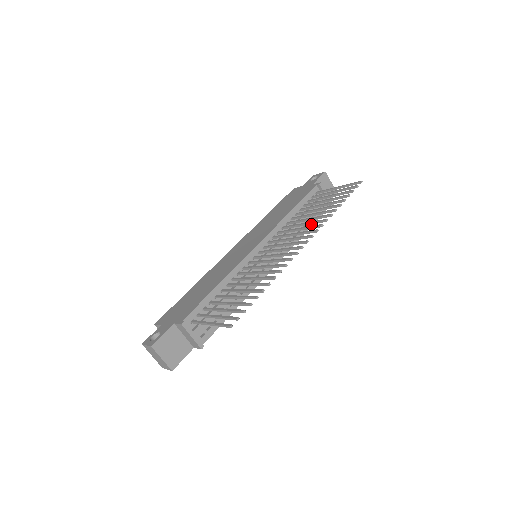
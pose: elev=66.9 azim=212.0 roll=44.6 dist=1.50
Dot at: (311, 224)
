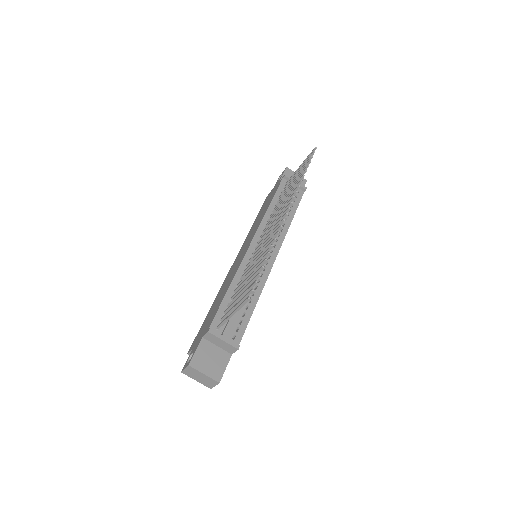
Dot at: (294, 211)
